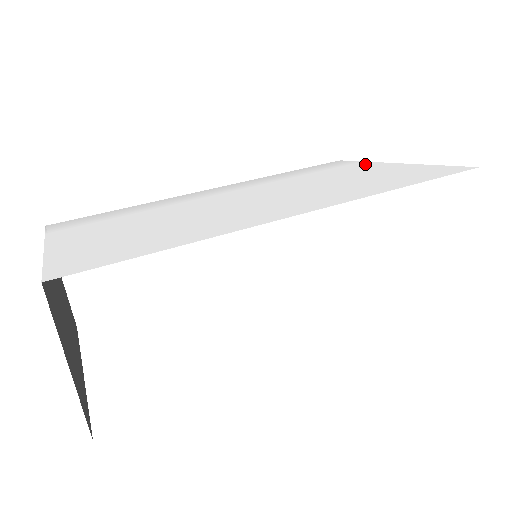
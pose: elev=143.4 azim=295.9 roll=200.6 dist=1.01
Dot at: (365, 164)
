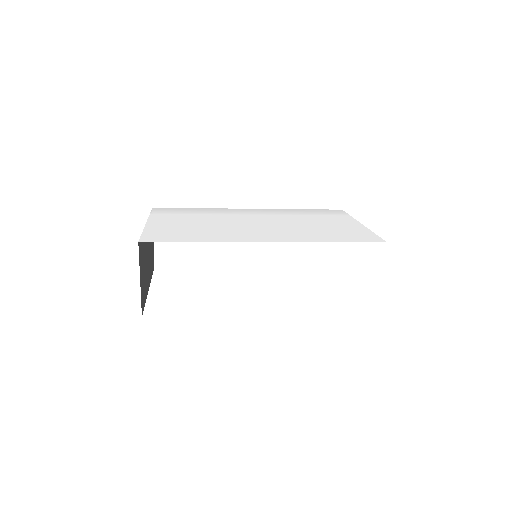
Dot at: (346, 218)
